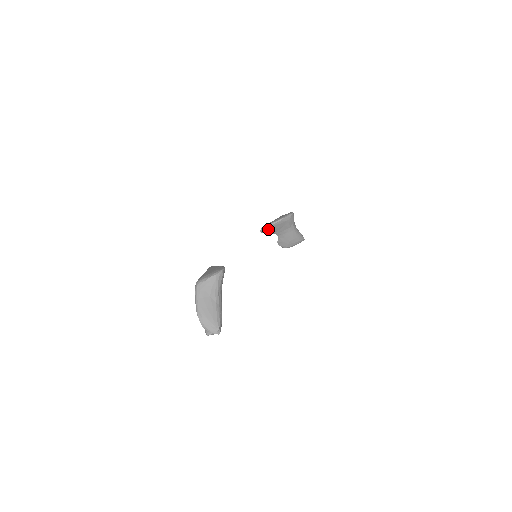
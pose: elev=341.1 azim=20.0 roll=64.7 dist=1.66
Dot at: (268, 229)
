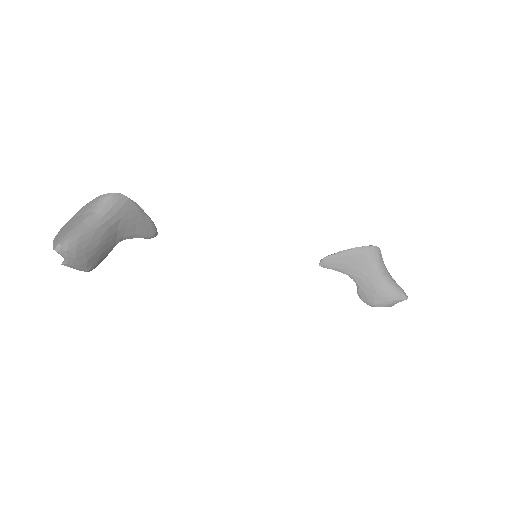
Dot at: (330, 262)
